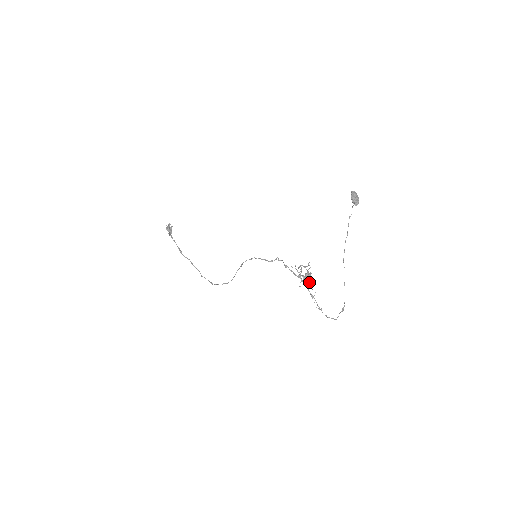
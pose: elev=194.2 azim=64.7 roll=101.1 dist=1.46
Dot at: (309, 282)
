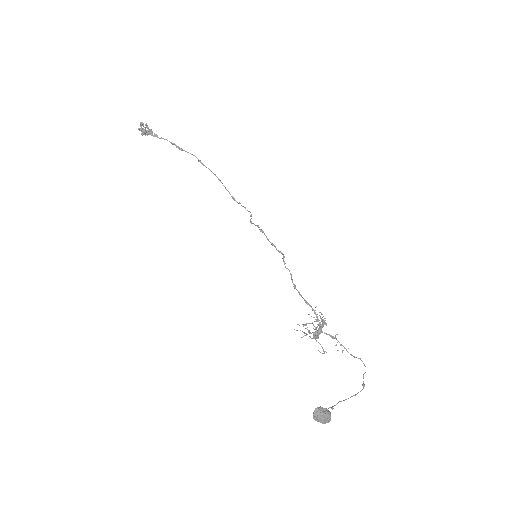
Dot at: occluded
